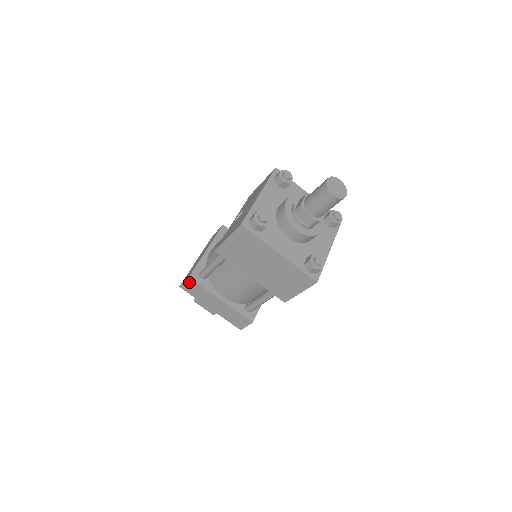
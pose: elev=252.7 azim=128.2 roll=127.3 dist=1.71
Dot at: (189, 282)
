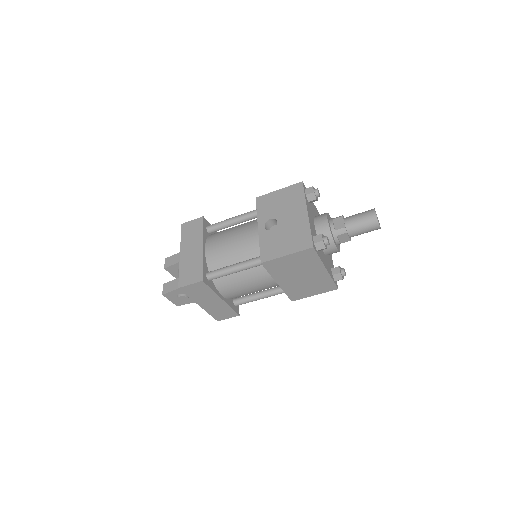
Dot at: (197, 285)
